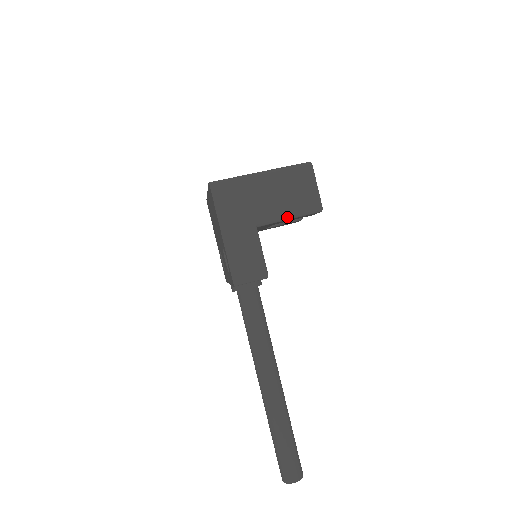
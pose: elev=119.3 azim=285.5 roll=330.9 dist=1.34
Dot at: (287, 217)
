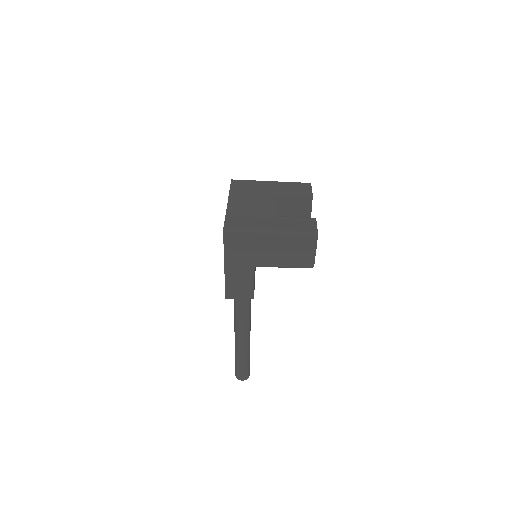
Dot at: (282, 267)
